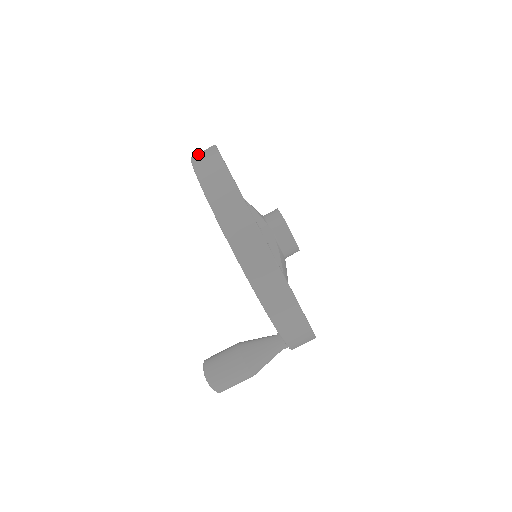
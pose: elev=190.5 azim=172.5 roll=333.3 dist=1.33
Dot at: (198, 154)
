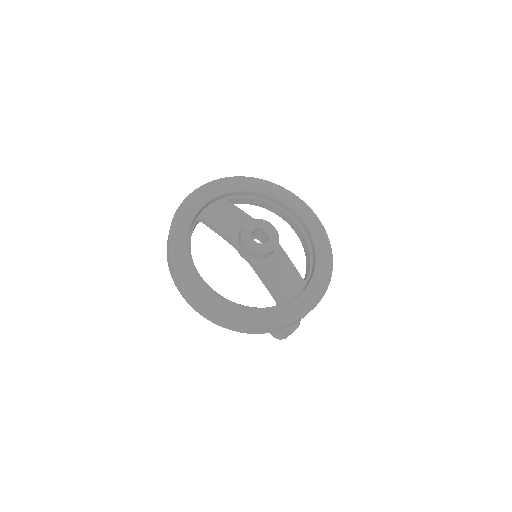
Dot at: occluded
